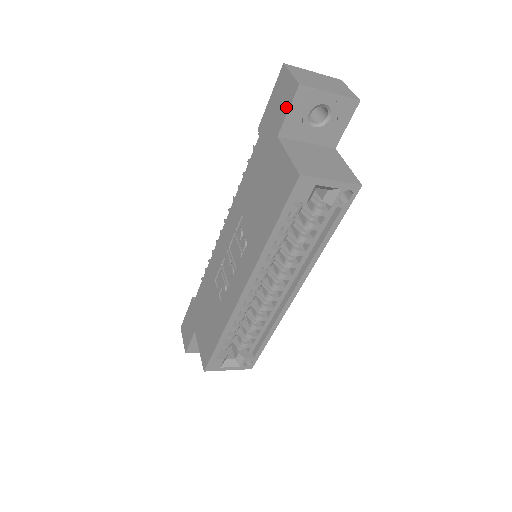
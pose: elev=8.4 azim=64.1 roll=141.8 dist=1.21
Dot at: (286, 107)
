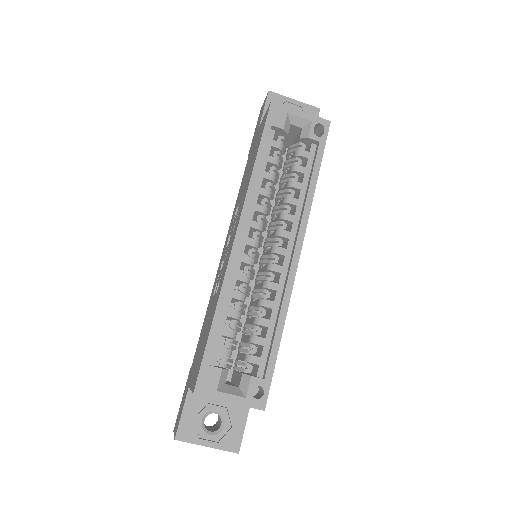
Dot at: (263, 111)
